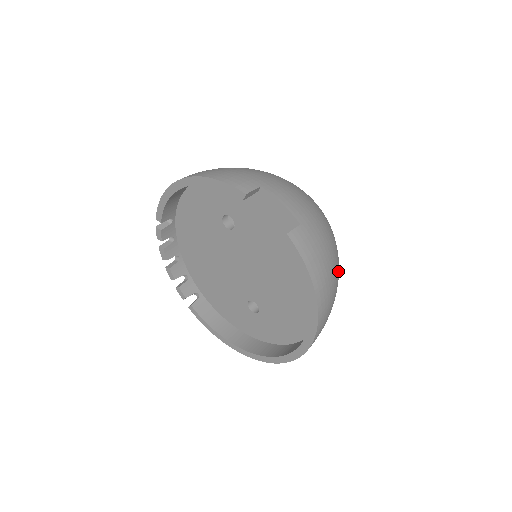
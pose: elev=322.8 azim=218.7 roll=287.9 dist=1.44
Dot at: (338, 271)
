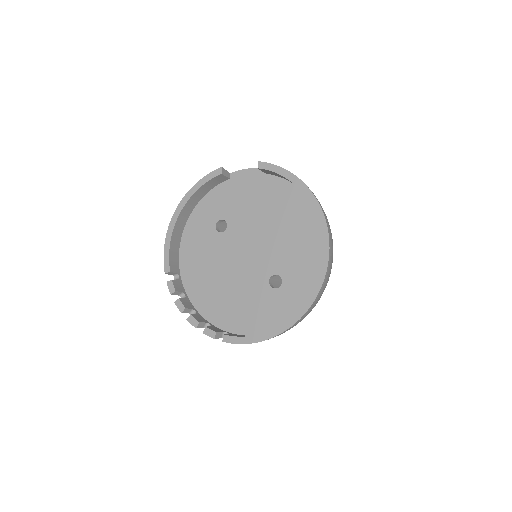
Dot at: occluded
